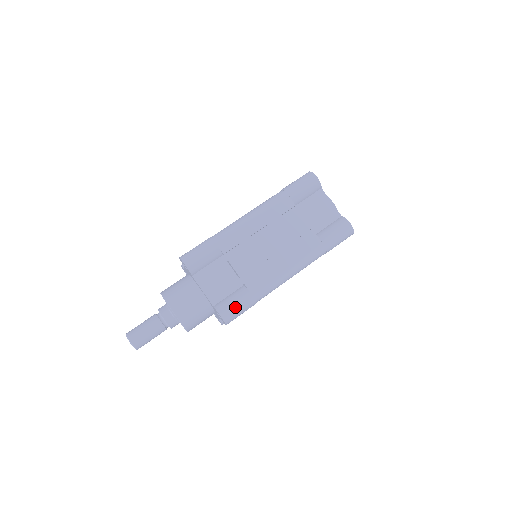
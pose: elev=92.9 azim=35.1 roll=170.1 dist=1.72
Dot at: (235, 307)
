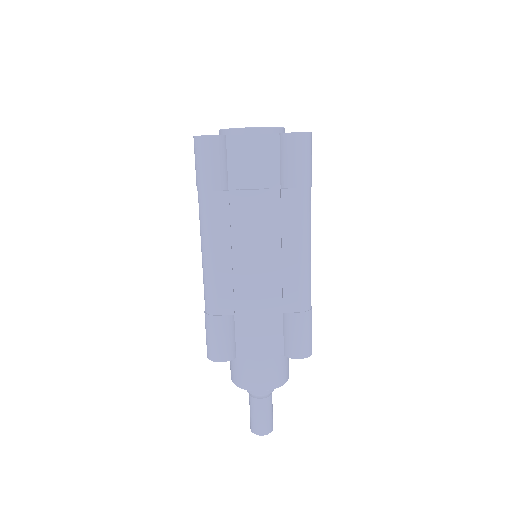
Dot at: (301, 338)
